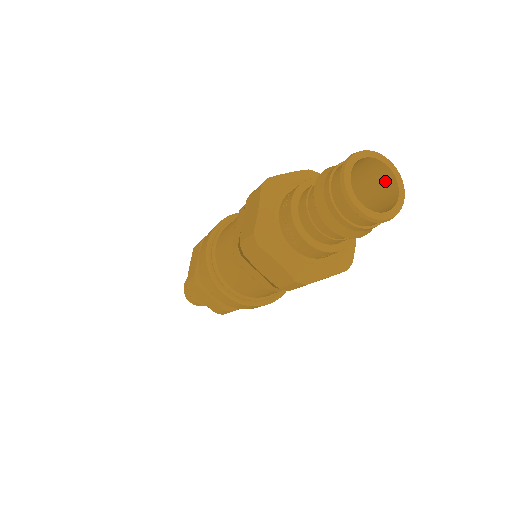
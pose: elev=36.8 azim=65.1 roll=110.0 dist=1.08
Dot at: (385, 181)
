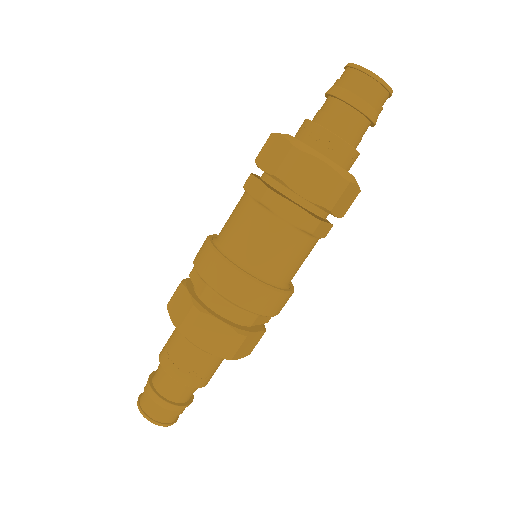
Dot at: occluded
